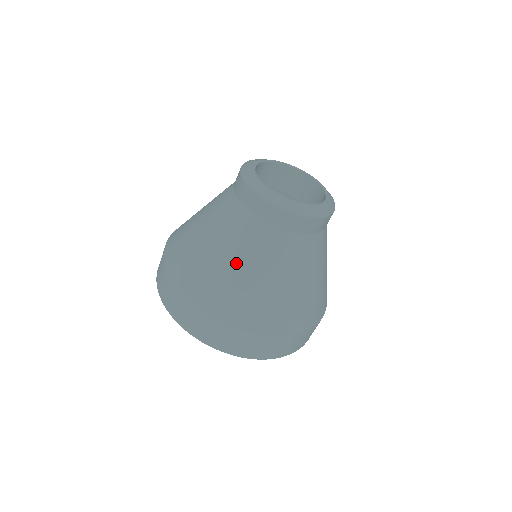
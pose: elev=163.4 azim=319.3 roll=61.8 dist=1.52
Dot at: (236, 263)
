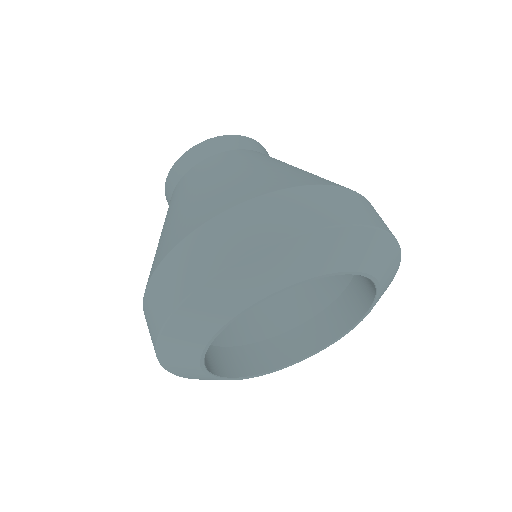
Dot at: (248, 166)
